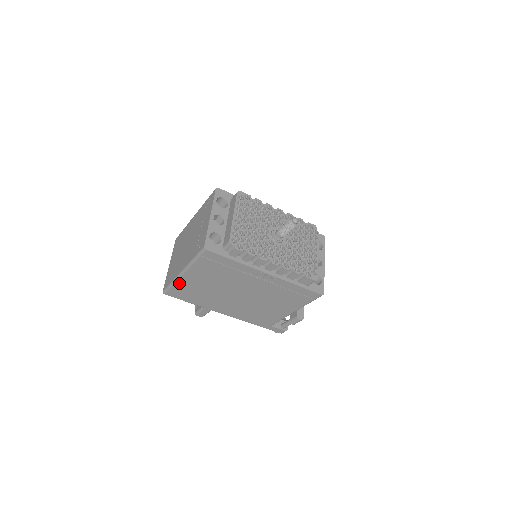
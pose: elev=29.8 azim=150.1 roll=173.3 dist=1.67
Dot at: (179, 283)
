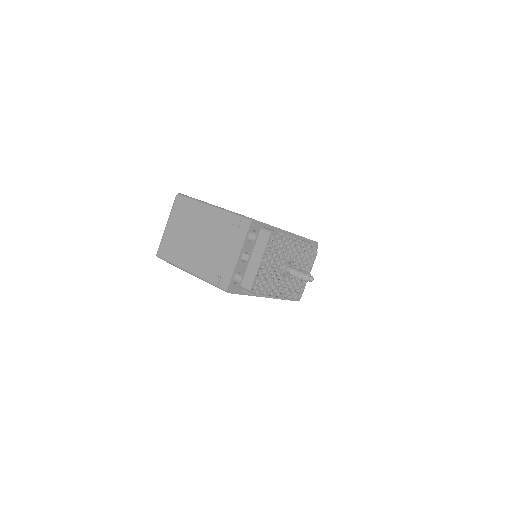
Dot at: occluded
